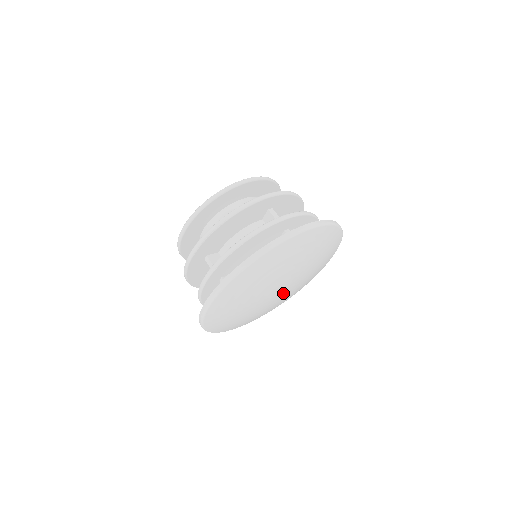
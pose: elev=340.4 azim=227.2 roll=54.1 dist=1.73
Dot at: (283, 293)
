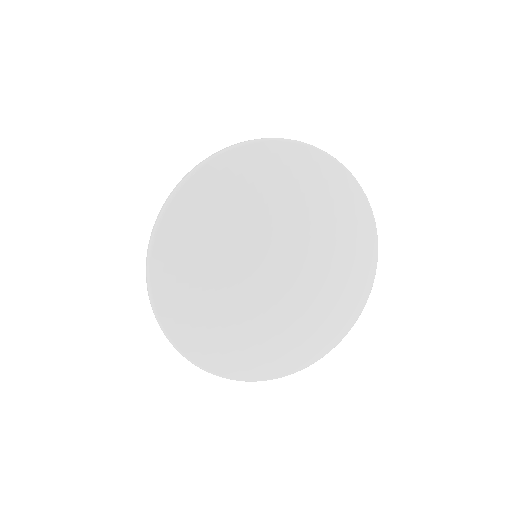
Dot at: (287, 278)
